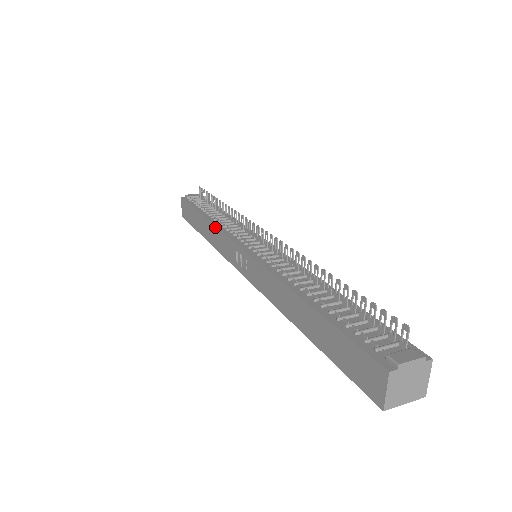
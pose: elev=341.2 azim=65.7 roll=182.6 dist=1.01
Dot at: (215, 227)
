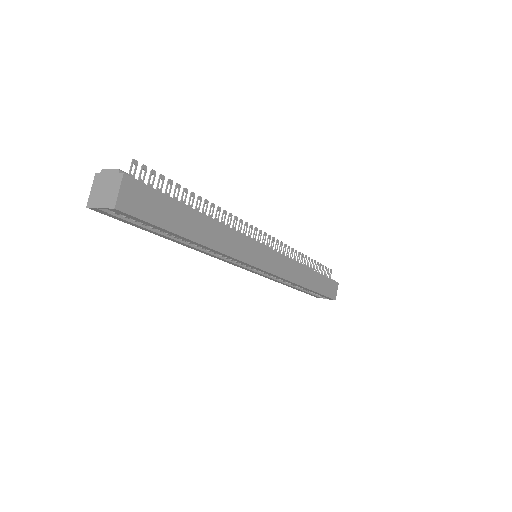
Dot at: occluded
